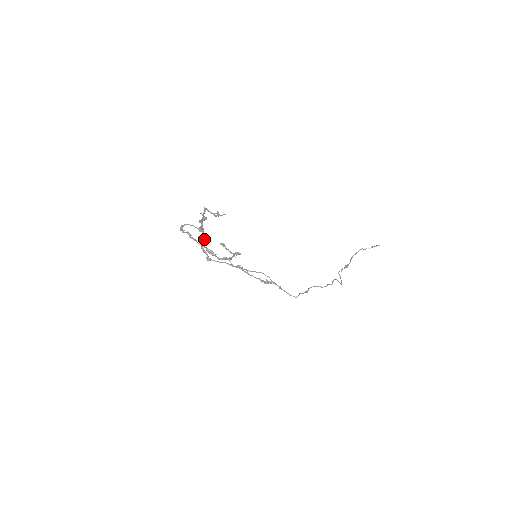
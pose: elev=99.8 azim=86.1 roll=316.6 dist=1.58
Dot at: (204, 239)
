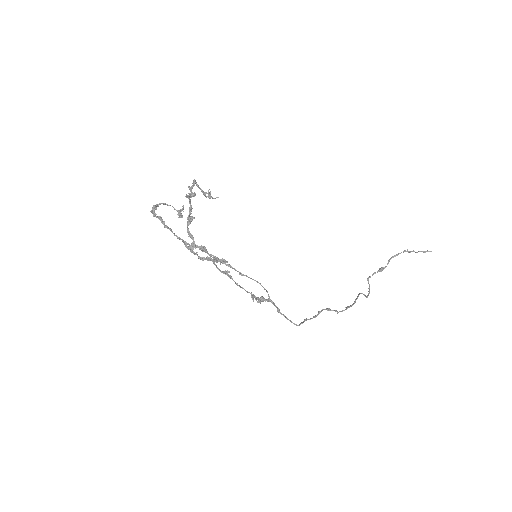
Dot at: (191, 219)
